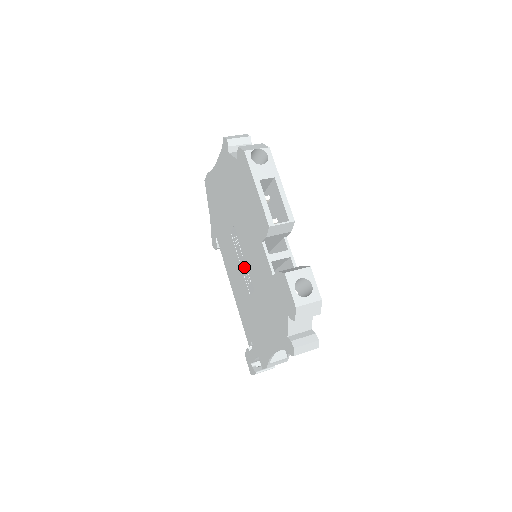
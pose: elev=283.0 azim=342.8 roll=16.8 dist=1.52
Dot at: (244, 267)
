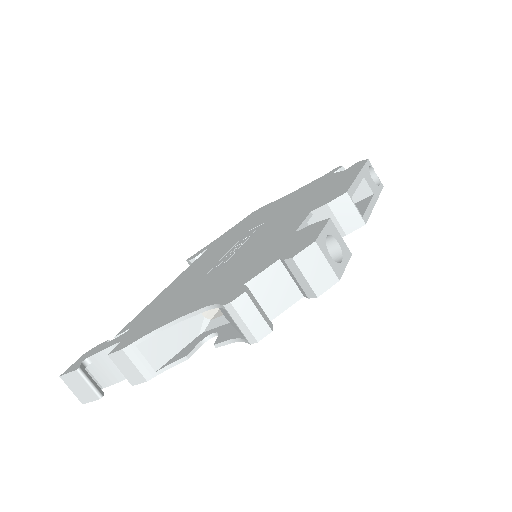
Dot at: (233, 251)
